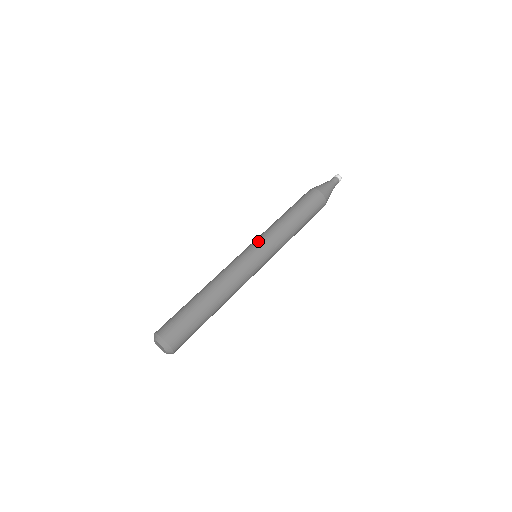
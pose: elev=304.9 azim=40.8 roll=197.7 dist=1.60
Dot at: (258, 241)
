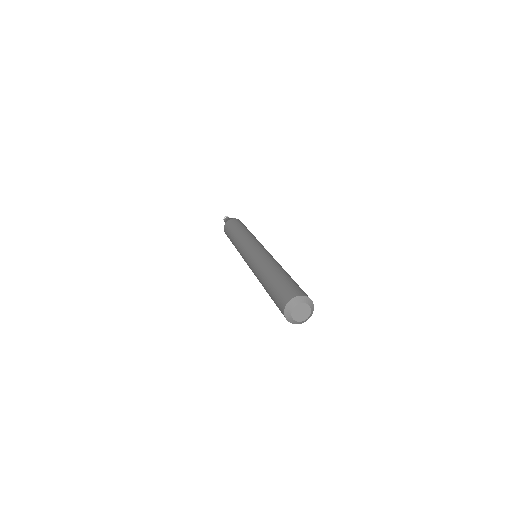
Dot at: (243, 248)
